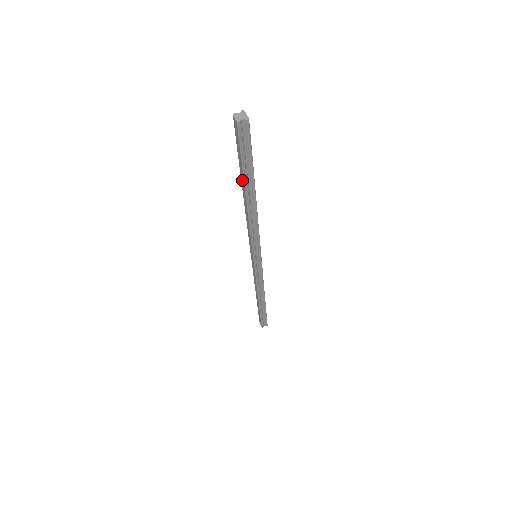
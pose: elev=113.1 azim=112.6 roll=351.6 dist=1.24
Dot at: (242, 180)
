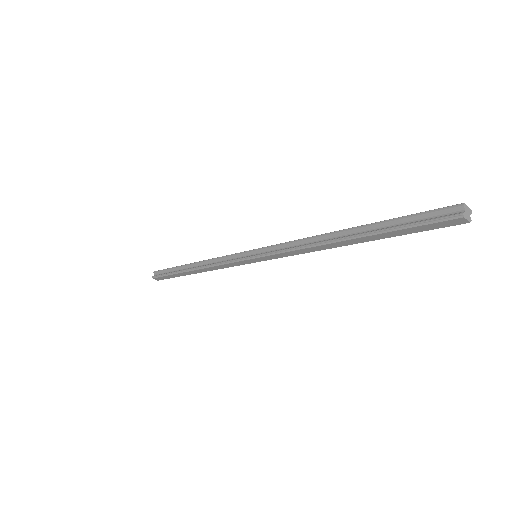
Dot at: (371, 238)
